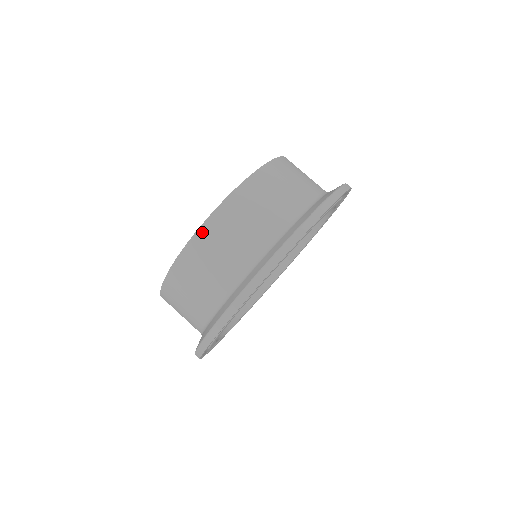
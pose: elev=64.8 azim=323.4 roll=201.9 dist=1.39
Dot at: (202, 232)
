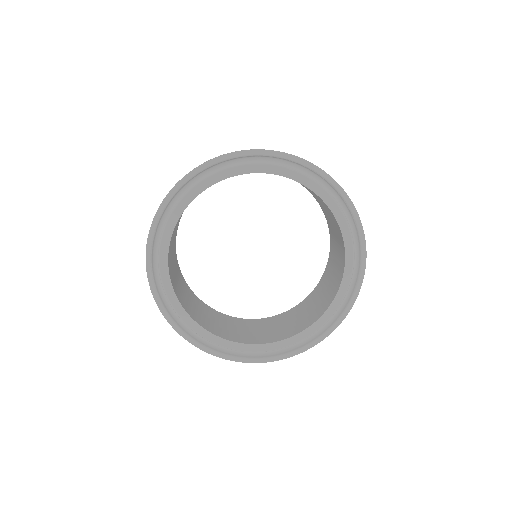
Dot at: occluded
